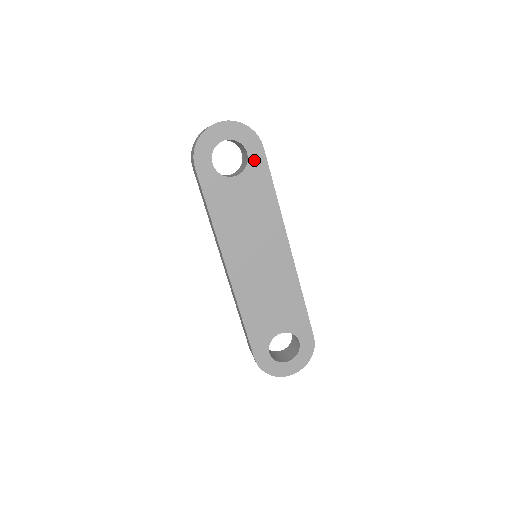
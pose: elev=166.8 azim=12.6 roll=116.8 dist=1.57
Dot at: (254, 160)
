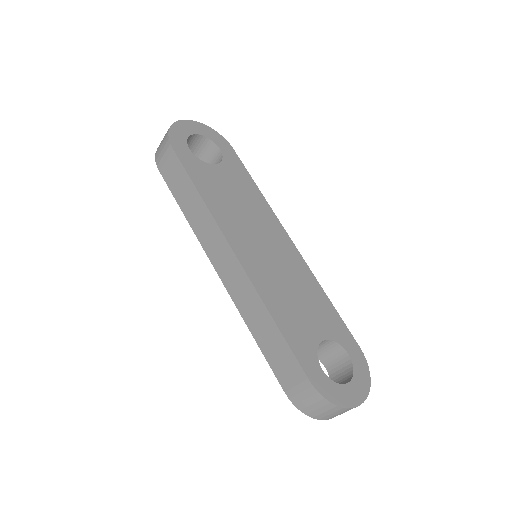
Dot at: (228, 156)
